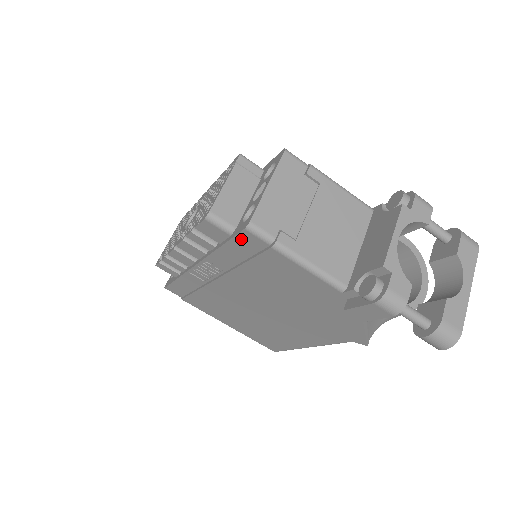
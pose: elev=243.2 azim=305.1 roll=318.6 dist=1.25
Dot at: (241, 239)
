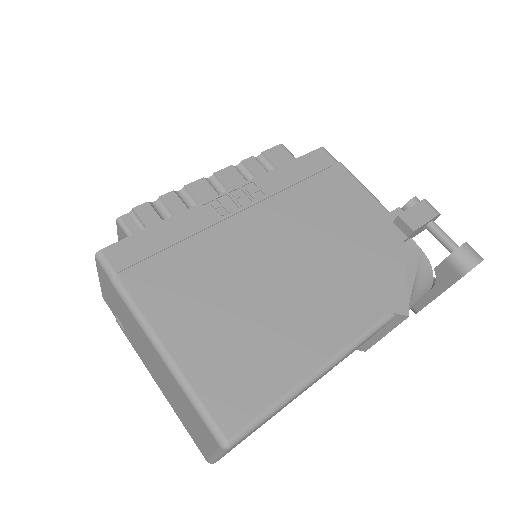
Dot at: (312, 156)
